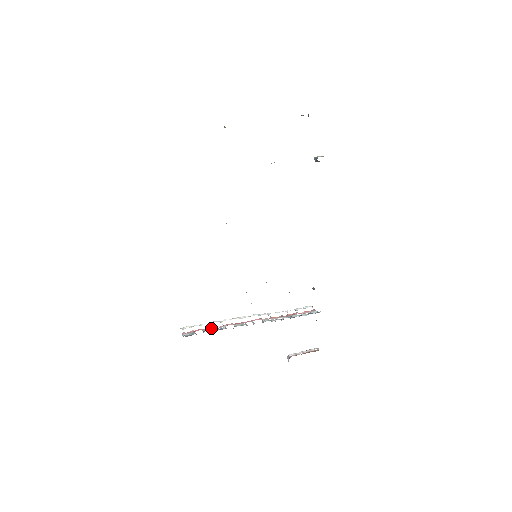
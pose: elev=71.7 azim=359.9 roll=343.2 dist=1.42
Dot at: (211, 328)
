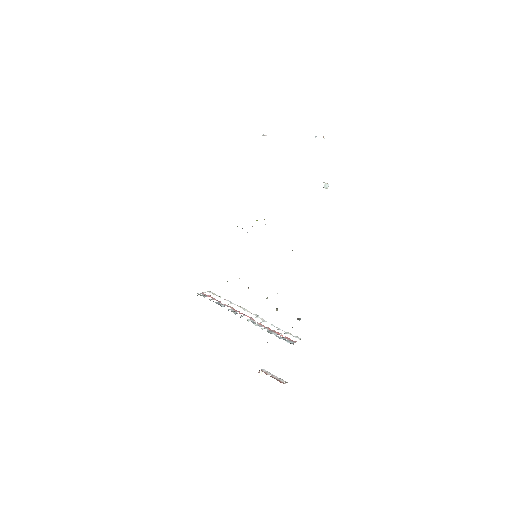
Dot at: (218, 301)
